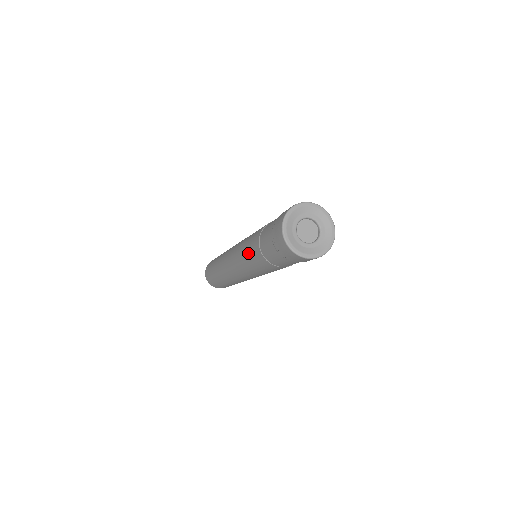
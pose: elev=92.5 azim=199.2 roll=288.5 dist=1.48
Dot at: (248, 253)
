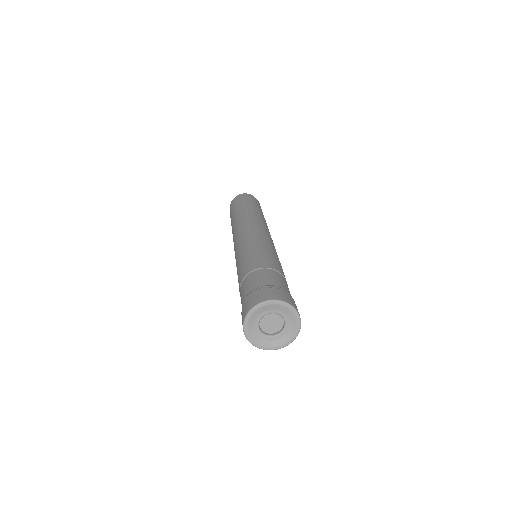
Dot at: (237, 272)
